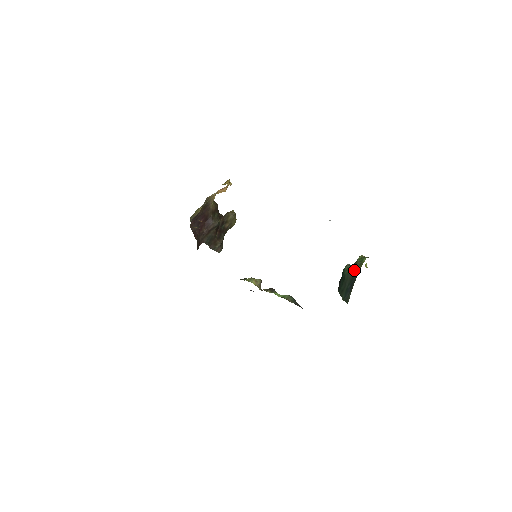
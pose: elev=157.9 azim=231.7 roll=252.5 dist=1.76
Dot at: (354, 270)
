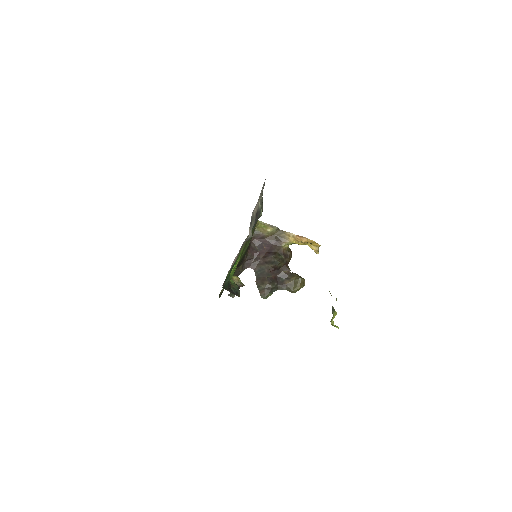
Dot at: occluded
